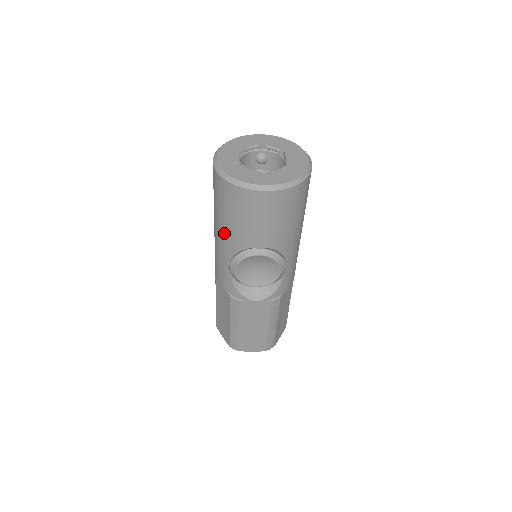
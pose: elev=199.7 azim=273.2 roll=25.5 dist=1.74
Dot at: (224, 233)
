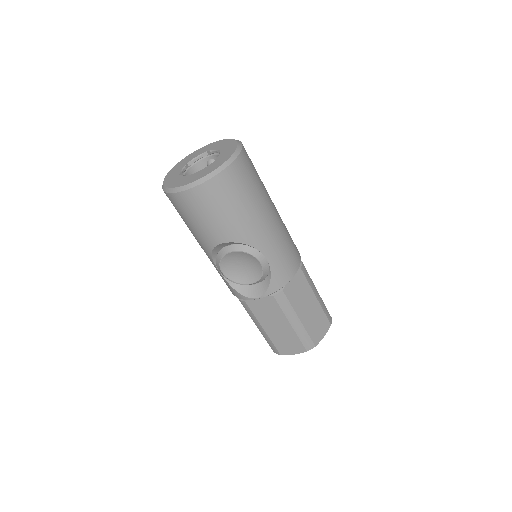
Dot at: occluded
